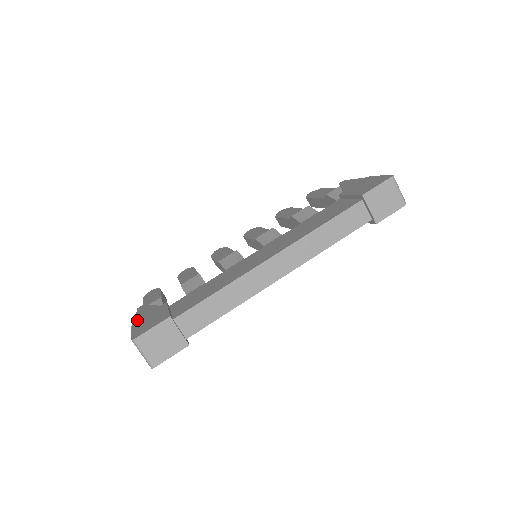
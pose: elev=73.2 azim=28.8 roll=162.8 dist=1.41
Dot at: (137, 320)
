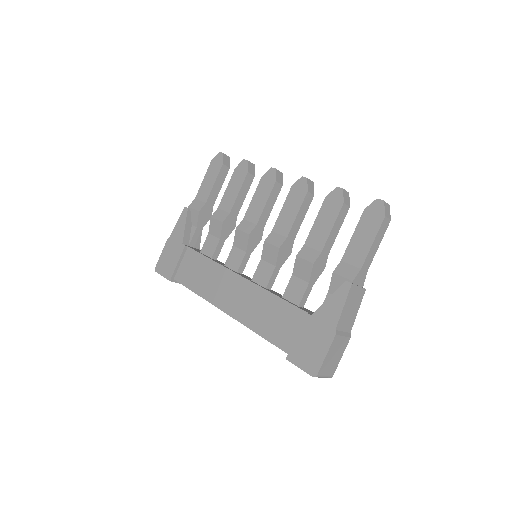
Dot at: (171, 238)
